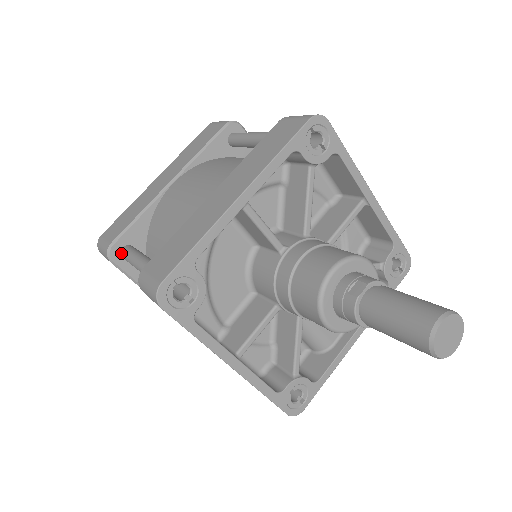
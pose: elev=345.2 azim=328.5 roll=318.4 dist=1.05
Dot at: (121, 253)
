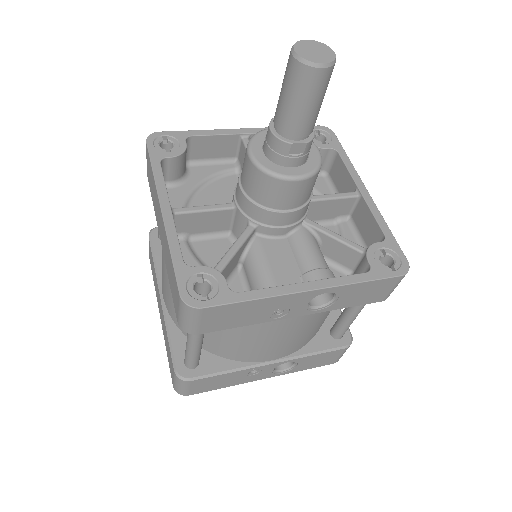
Dot at: occluded
